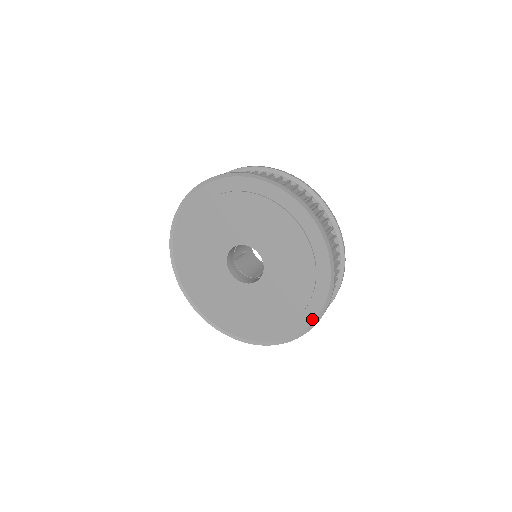
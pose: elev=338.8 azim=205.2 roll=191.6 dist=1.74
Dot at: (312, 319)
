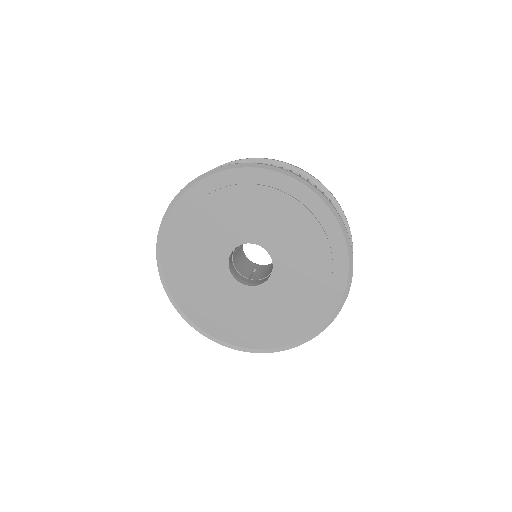
Dot at: (301, 338)
